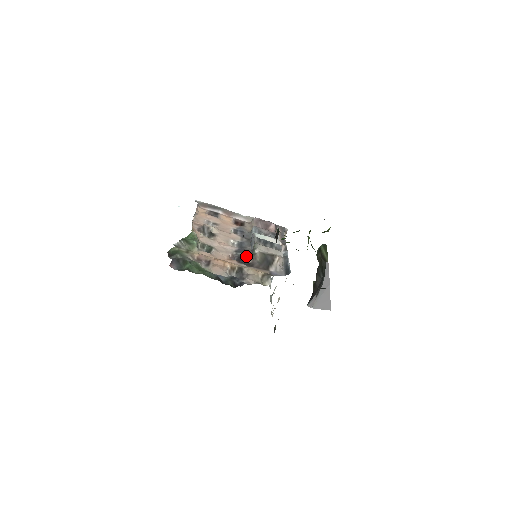
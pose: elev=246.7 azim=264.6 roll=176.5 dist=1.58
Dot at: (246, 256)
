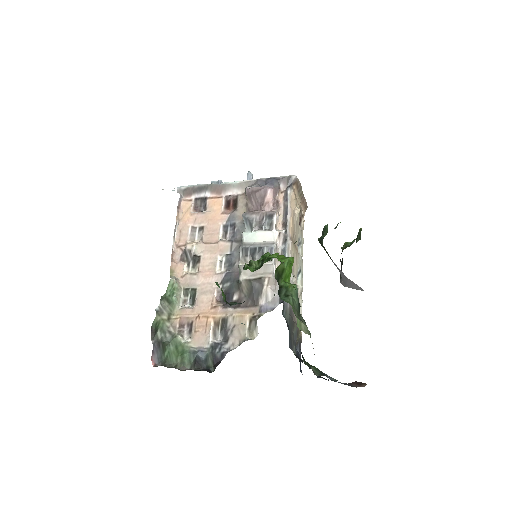
Dot at: (232, 289)
